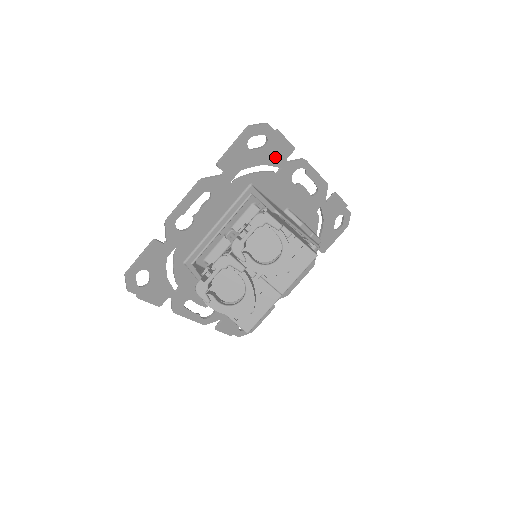
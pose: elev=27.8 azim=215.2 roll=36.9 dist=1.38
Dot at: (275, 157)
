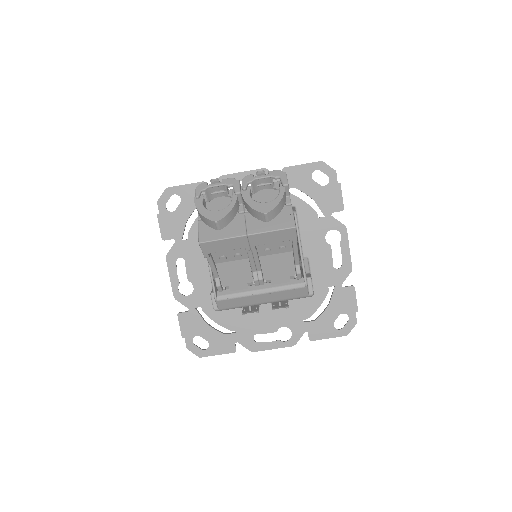
Dot at: (325, 202)
